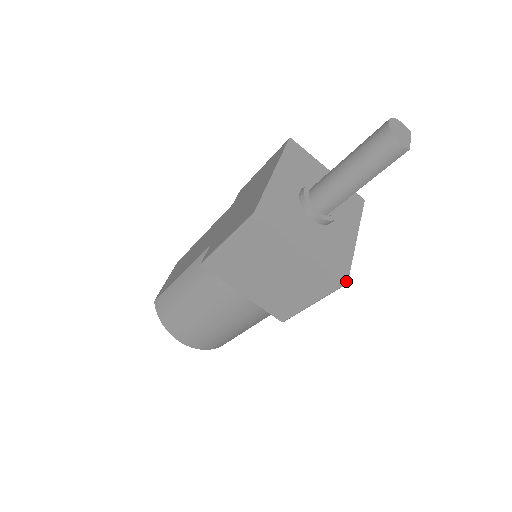
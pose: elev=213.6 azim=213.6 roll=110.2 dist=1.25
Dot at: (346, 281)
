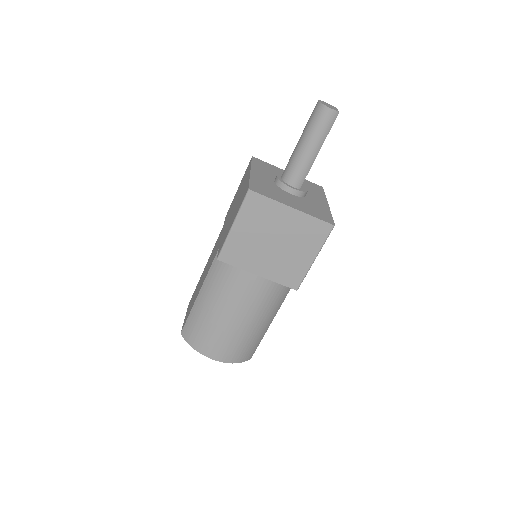
Dot at: (333, 224)
